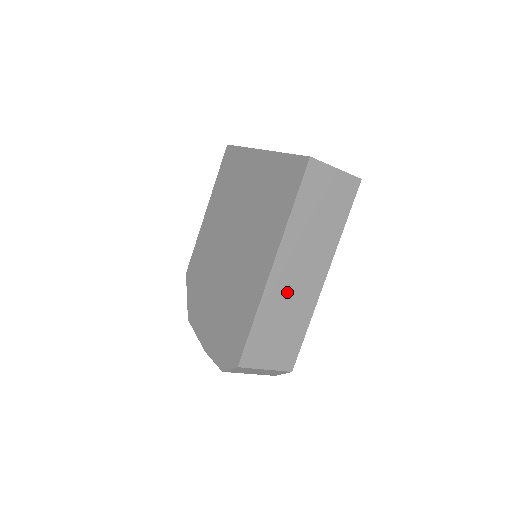
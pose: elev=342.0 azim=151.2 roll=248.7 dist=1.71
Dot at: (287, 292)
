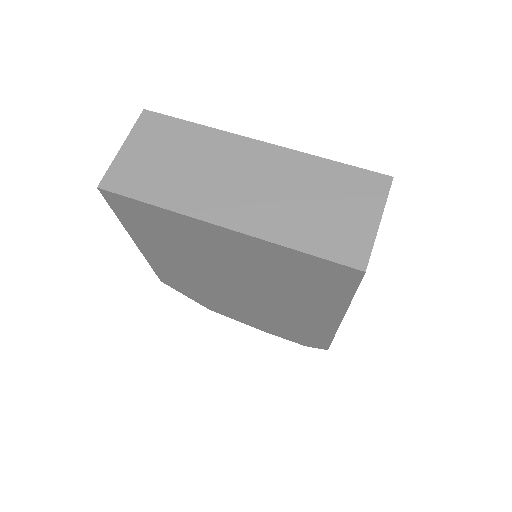
Dot at: occluded
